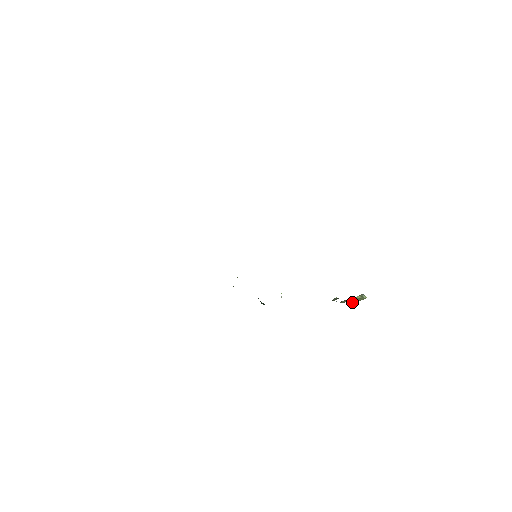
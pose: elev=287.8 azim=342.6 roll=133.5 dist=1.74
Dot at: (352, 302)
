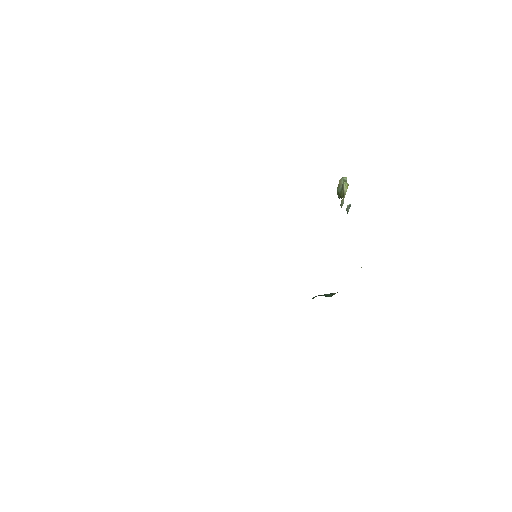
Dot at: occluded
